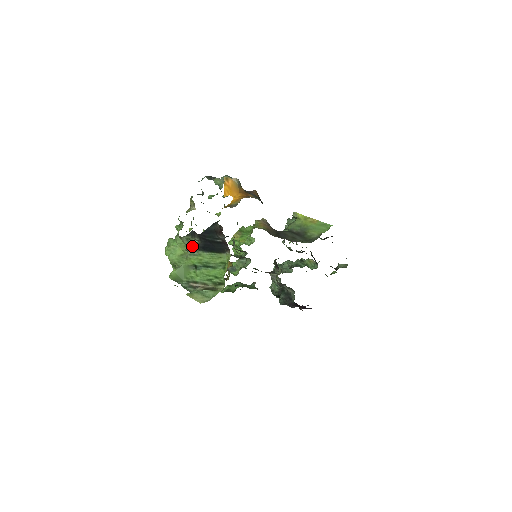
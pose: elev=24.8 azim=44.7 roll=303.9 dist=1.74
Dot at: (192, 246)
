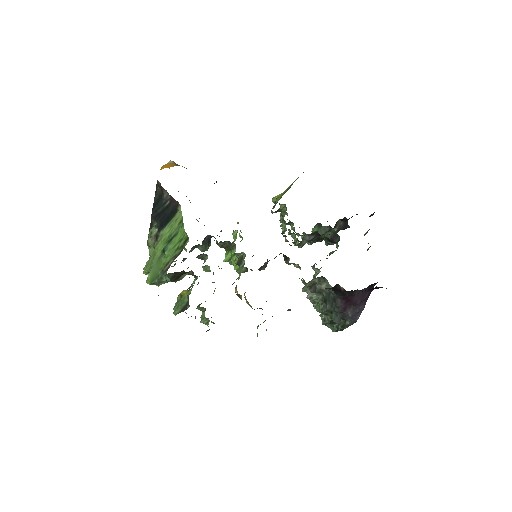
Dot at: (155, 237)
